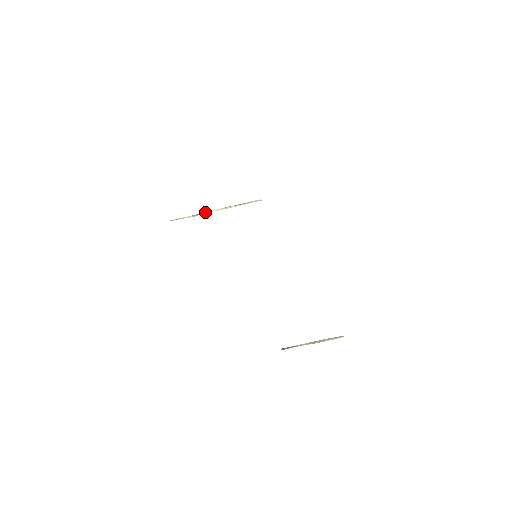
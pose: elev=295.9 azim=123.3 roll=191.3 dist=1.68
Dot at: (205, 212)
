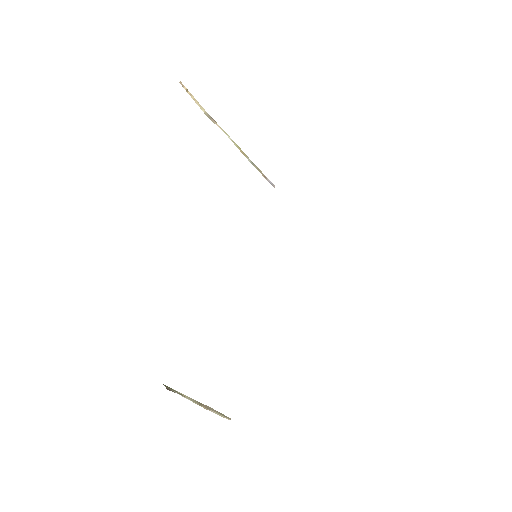
Dot at: occluded
